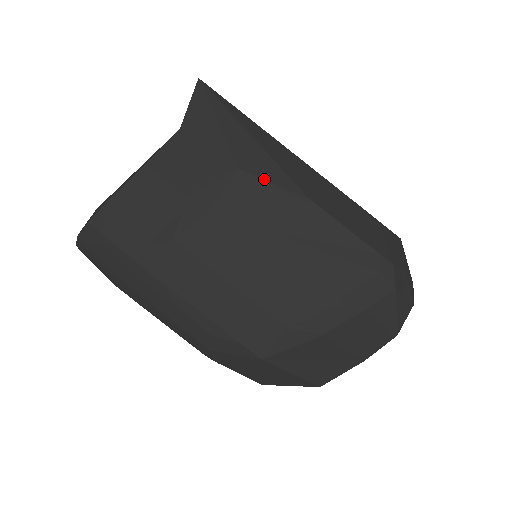
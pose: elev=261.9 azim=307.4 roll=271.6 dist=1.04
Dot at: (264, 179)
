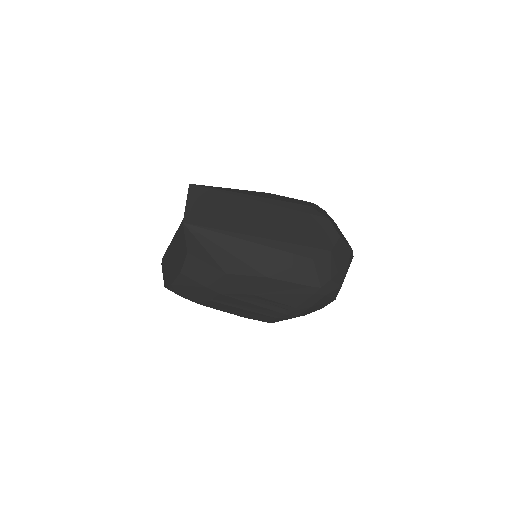
Dot at: (241, 275)
